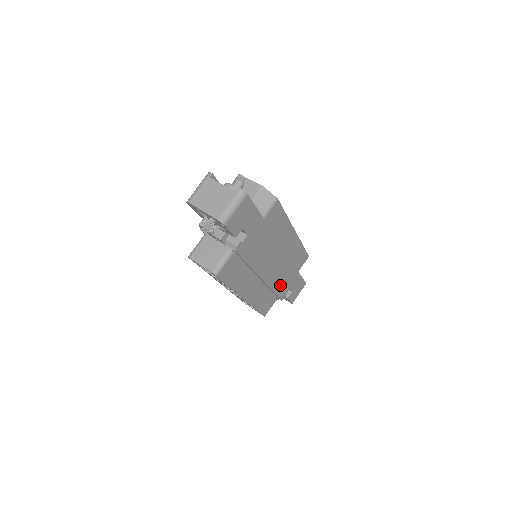
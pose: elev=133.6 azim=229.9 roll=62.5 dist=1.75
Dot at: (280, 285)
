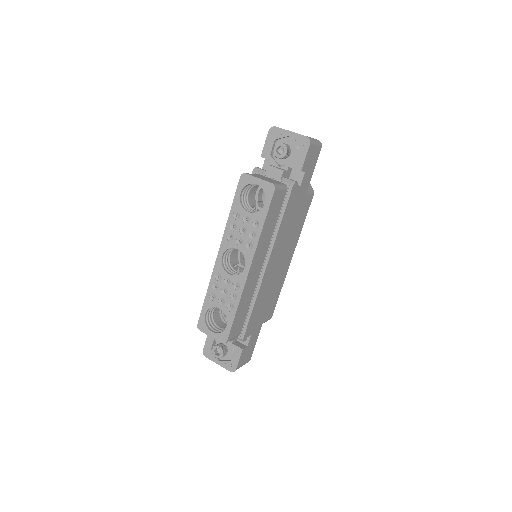
Dot at: (256, 310)
